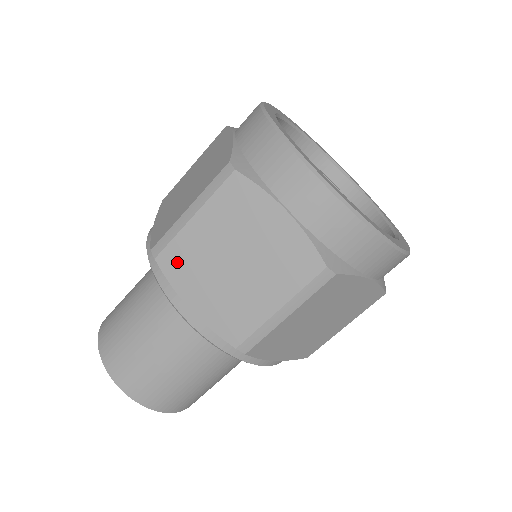
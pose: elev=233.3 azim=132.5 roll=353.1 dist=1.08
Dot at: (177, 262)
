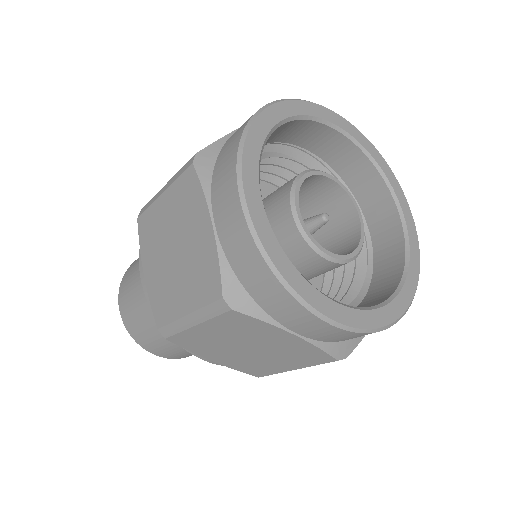
Dot at: (146, 229)
